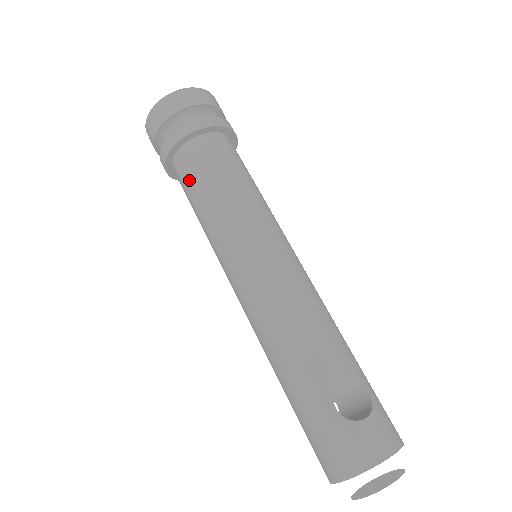
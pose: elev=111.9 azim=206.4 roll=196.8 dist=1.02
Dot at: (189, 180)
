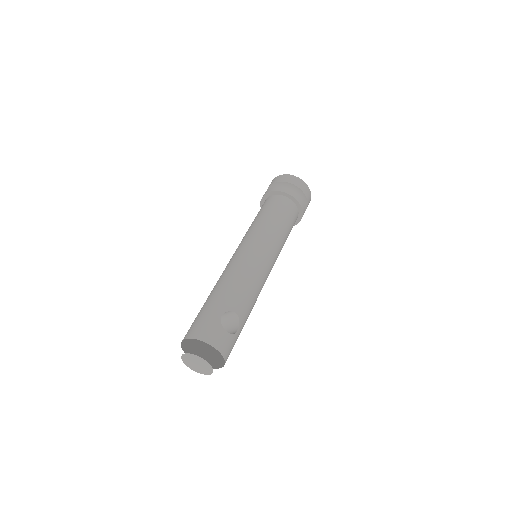
Dot at: (268, 206)
